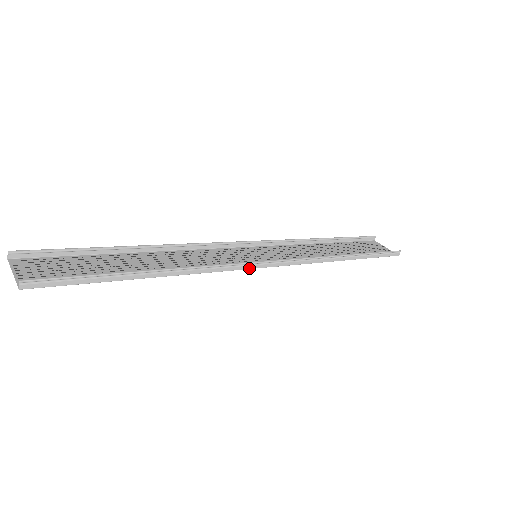
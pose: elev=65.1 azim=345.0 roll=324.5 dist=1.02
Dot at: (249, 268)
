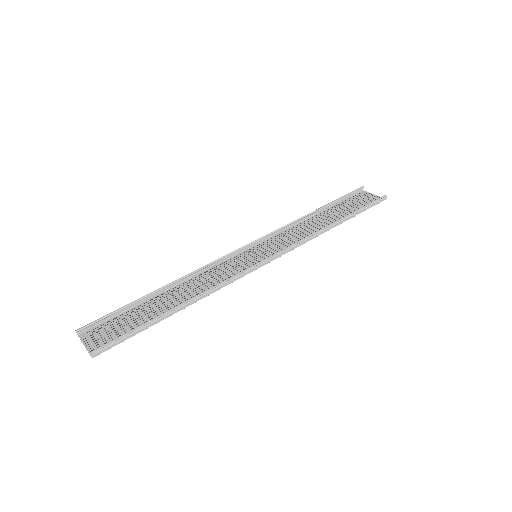
Dot at: (251, 271)
